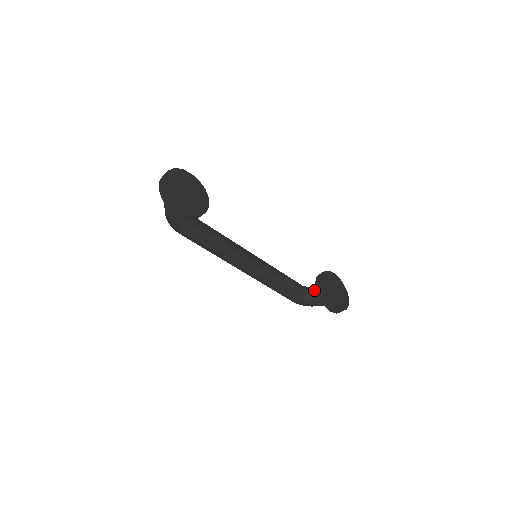
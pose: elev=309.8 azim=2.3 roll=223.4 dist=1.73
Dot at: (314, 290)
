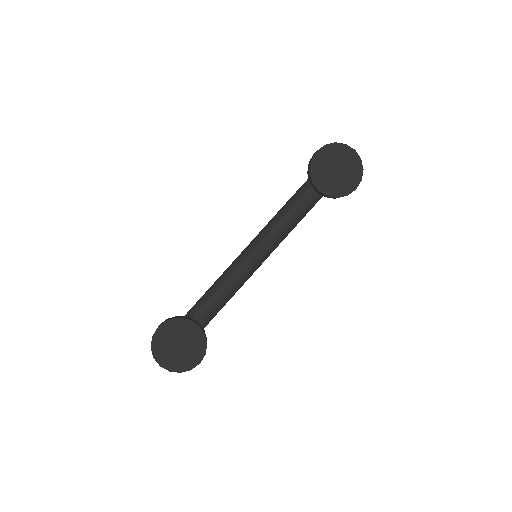
Dot at: occluded
